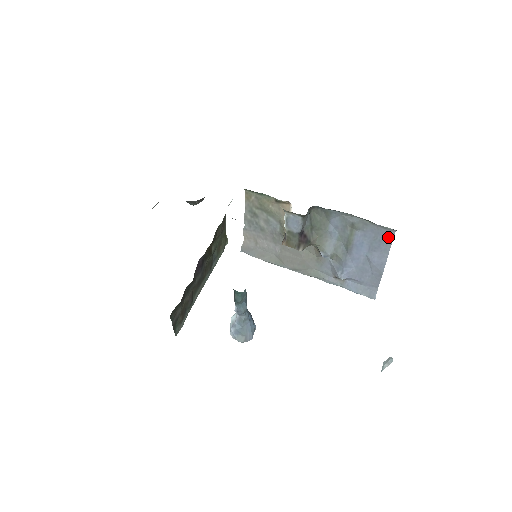
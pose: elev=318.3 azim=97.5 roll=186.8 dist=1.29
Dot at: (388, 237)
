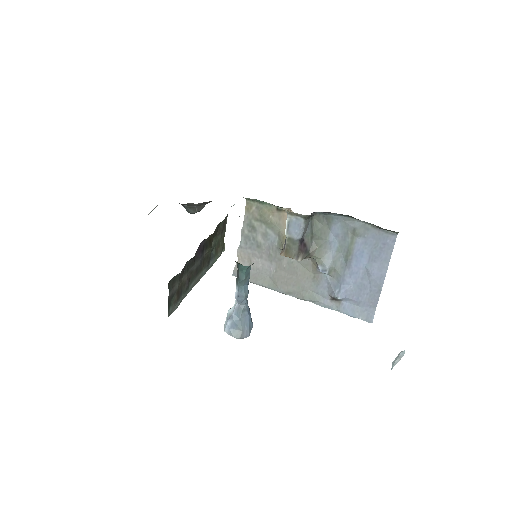
Dot at: (389, 243)
